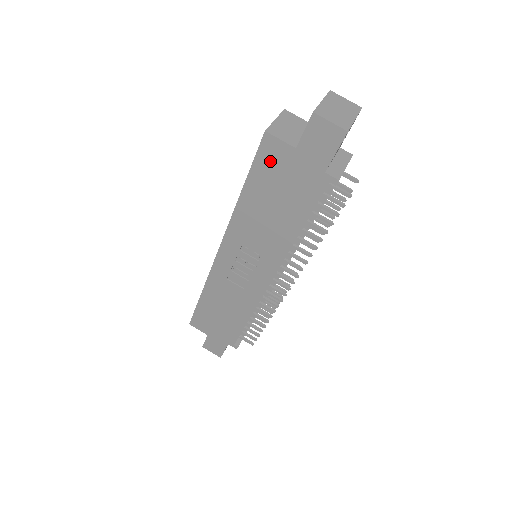
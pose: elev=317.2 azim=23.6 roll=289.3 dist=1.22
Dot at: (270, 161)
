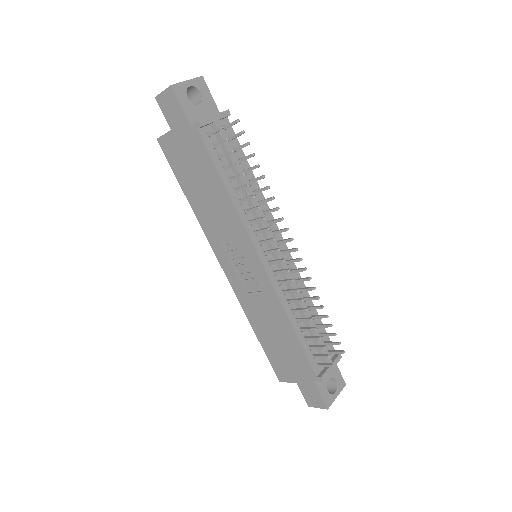
Dot at: (174, 156)
